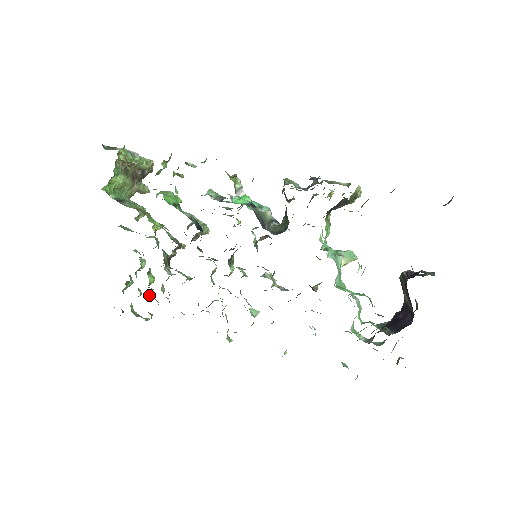
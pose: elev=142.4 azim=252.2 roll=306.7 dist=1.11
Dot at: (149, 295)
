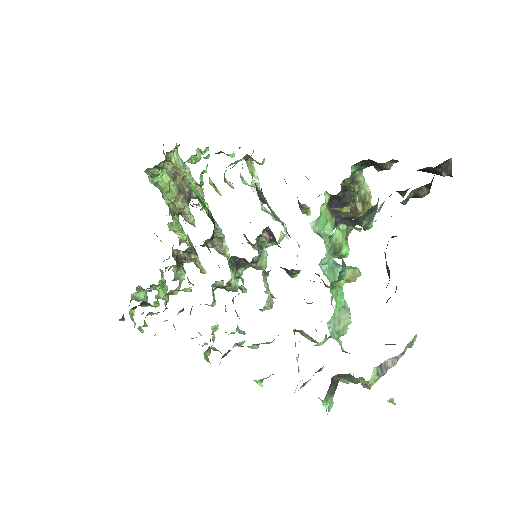
Dot at: (153, 305)
